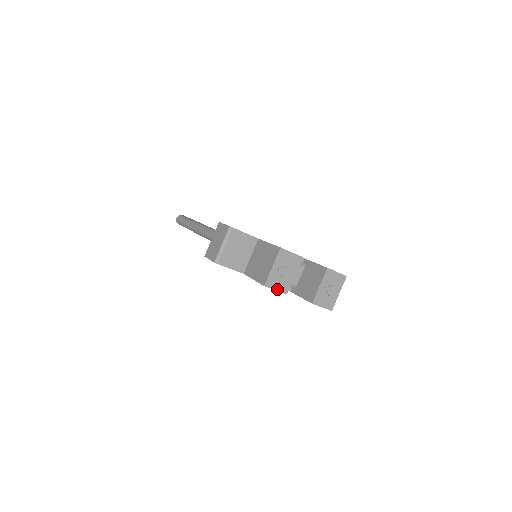
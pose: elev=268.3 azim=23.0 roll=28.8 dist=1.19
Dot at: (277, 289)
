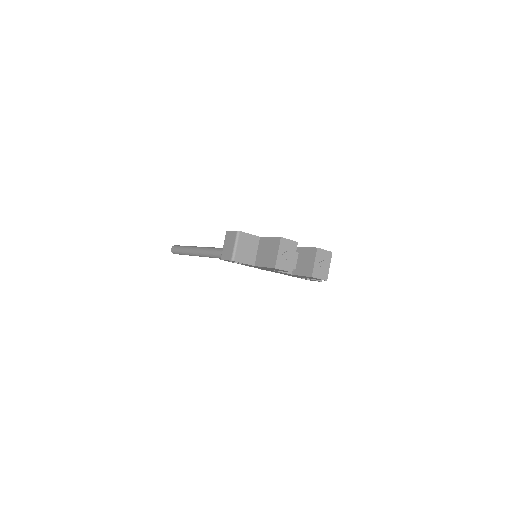
Dot at: (284, 269)
